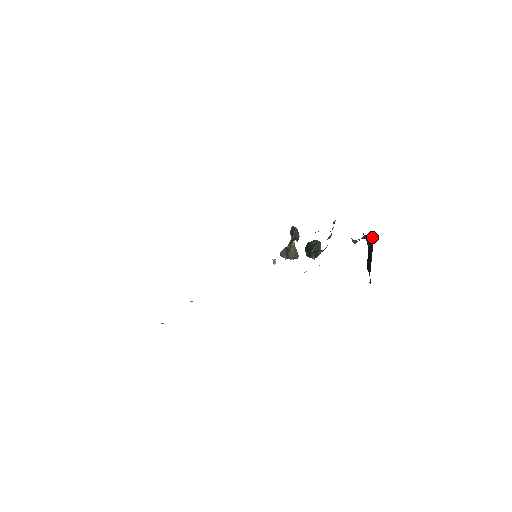
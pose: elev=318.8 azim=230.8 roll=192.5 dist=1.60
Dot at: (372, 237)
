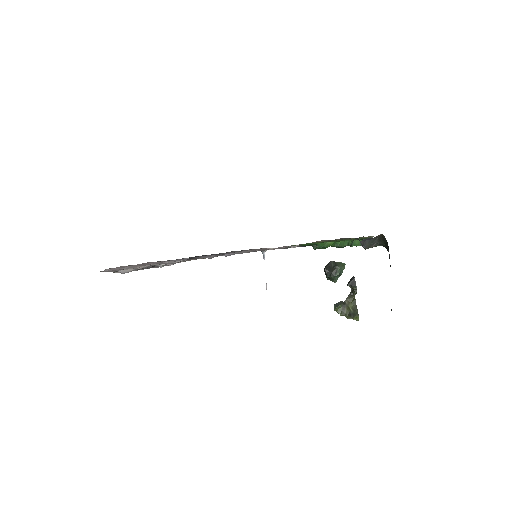
Dot at: occluded
